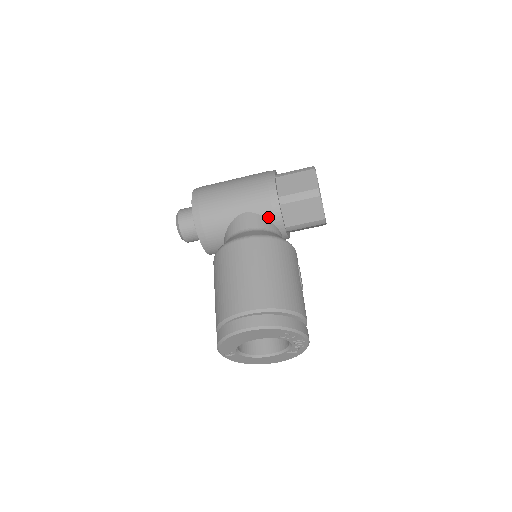
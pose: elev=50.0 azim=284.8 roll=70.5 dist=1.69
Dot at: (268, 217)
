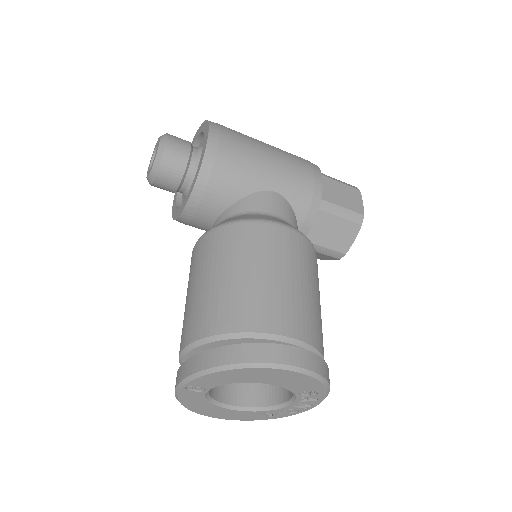
Dot at: (298, 215)
